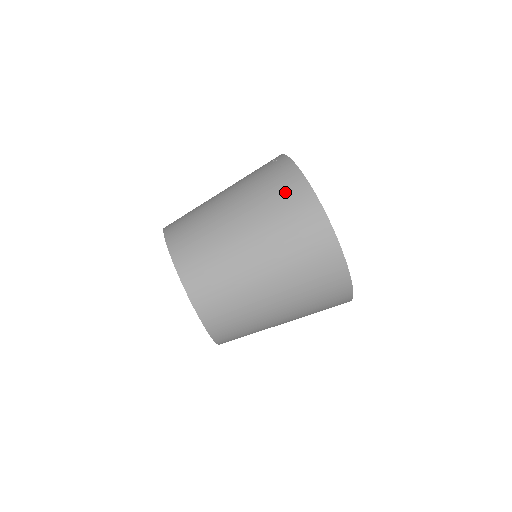
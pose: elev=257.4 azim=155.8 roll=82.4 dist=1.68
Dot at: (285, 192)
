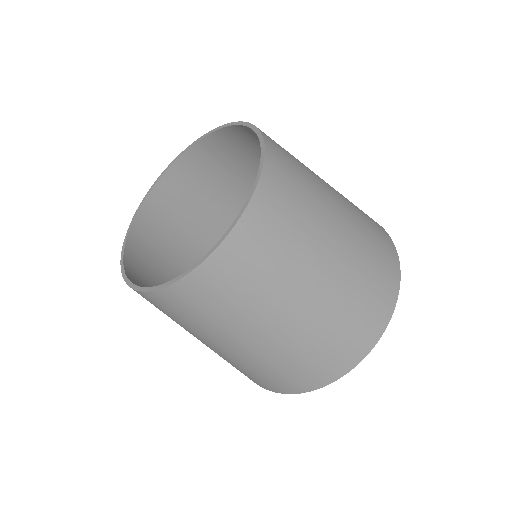
Dot at: (368, 216)
